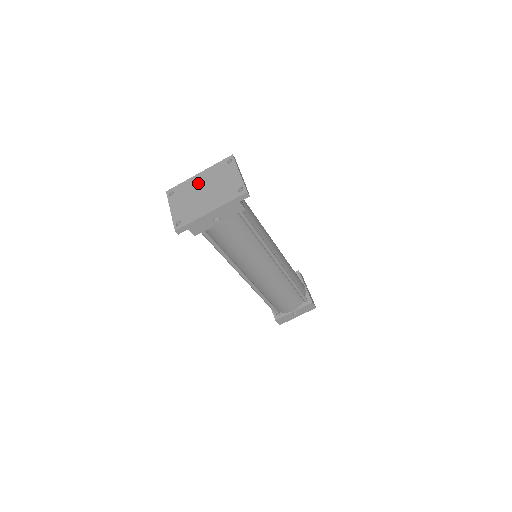
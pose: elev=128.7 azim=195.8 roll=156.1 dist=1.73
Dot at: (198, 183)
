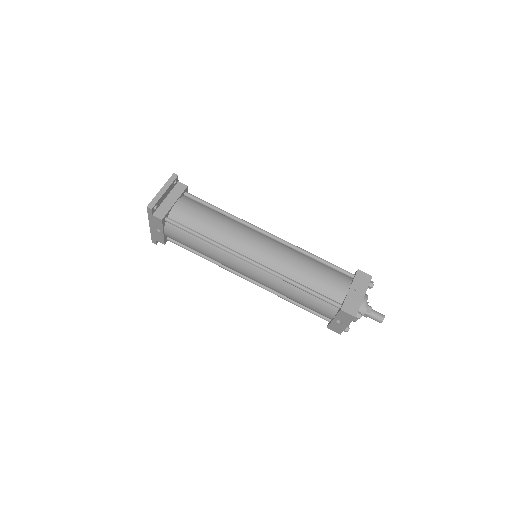
Dot at: occluded
